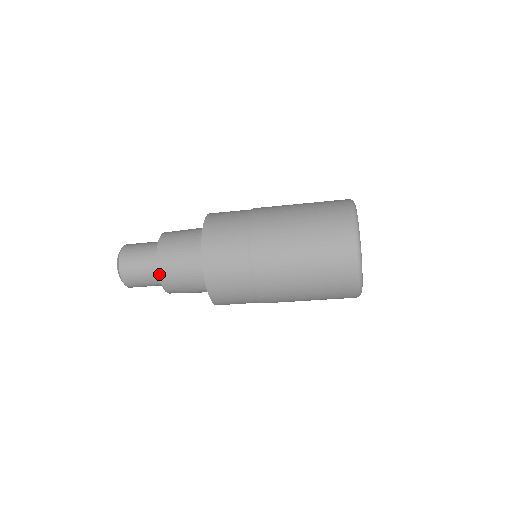
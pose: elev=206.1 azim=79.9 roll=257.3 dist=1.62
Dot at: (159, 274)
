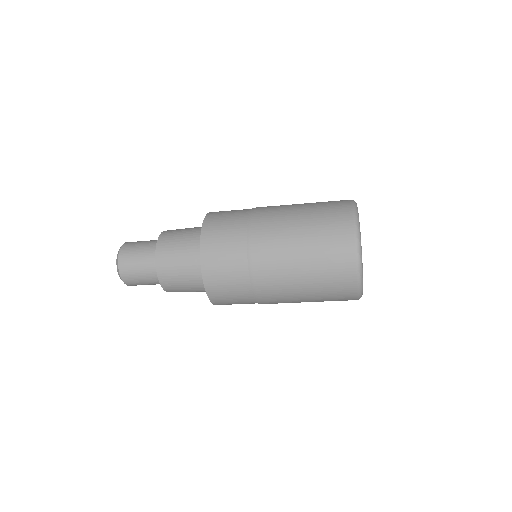
Dot at: occluded
